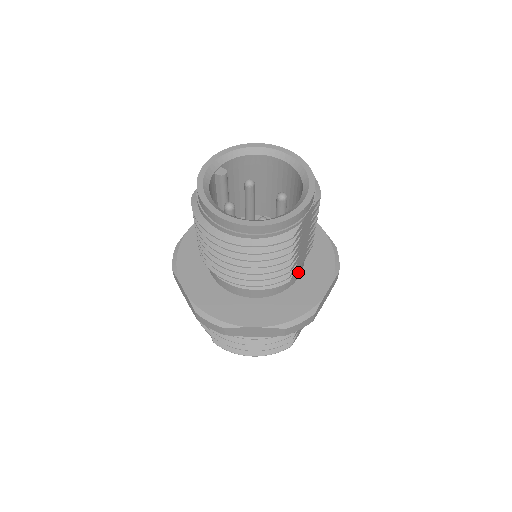
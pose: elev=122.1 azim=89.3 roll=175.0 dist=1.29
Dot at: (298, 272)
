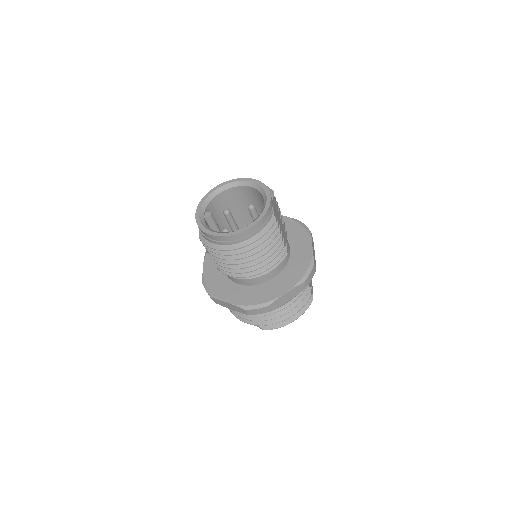
Dot at: (288, 247)
